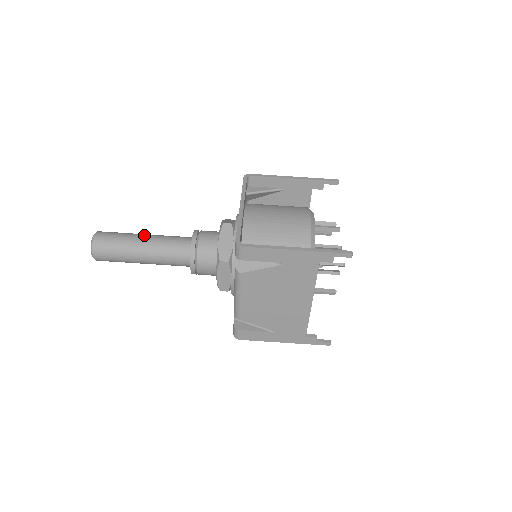
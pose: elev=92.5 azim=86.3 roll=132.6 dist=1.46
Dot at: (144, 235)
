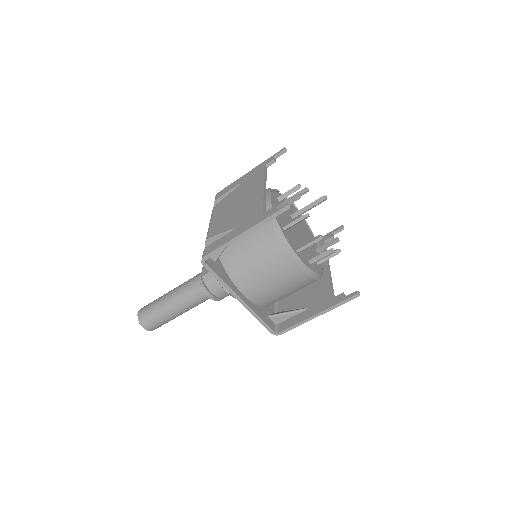
Dot at: (172, 309)
